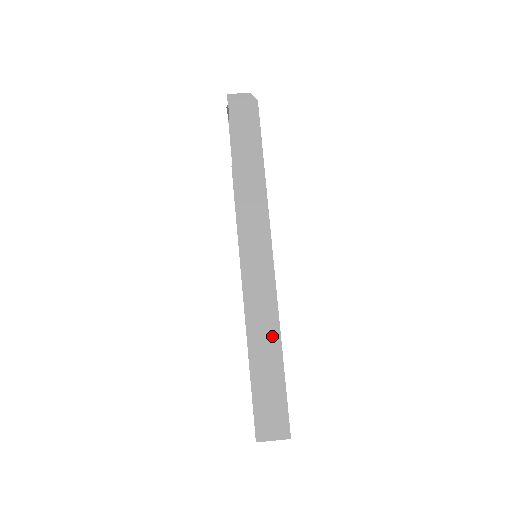
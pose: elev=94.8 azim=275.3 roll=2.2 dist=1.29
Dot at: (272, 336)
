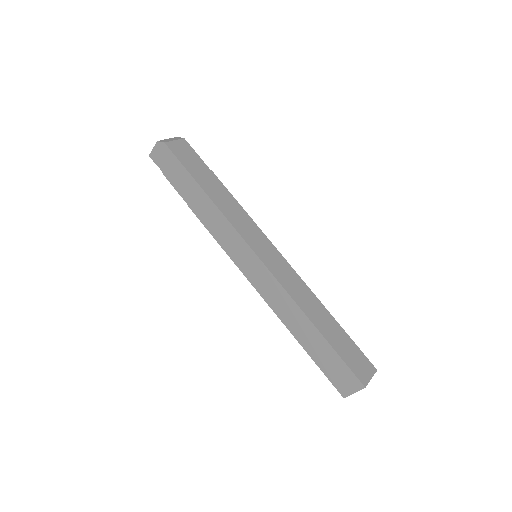
Dot at: (299, 317)
